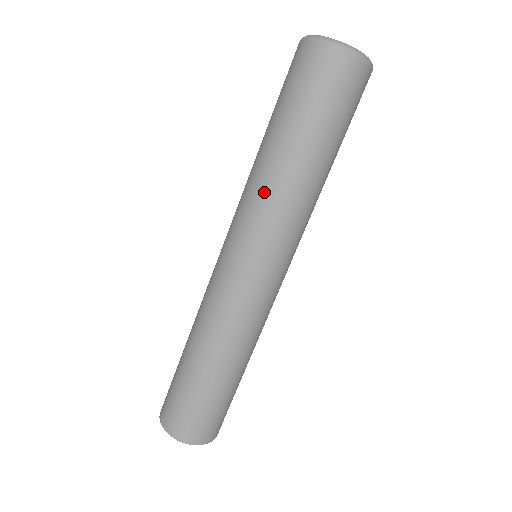
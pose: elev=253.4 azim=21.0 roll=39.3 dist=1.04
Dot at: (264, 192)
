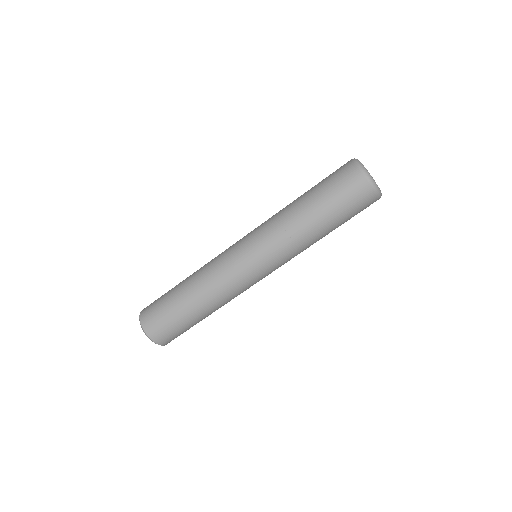
Dot at: (279, 217)
